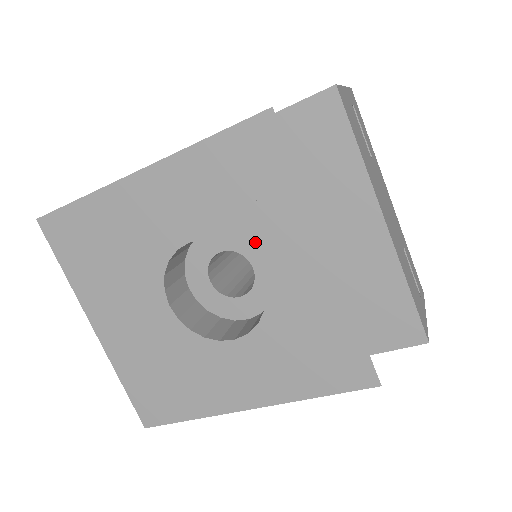
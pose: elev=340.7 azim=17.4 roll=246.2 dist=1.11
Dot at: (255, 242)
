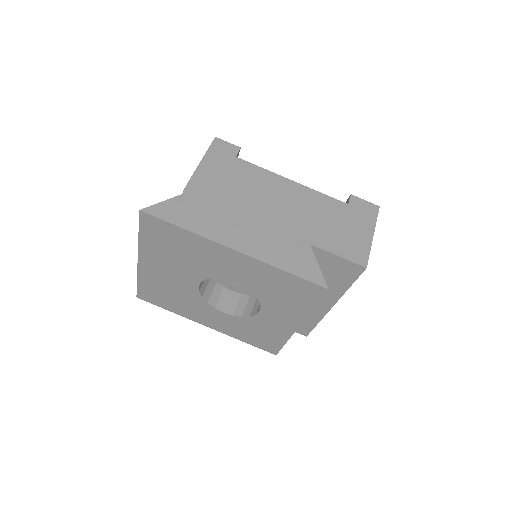
Dot at: (270, 304)
